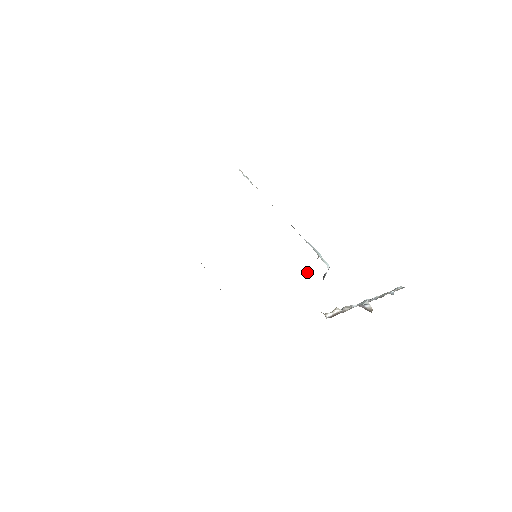
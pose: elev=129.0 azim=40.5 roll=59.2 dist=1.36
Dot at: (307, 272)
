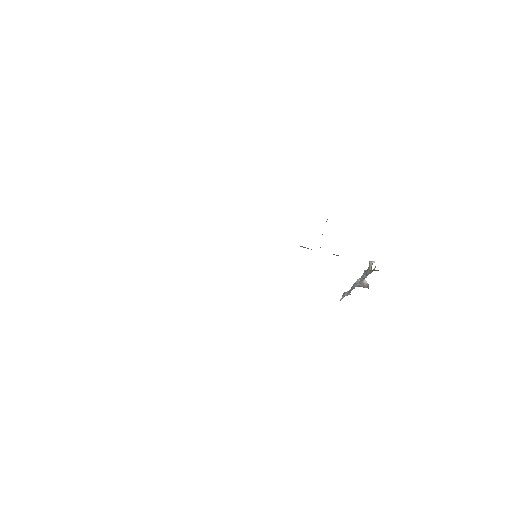
Dot at: occluded
